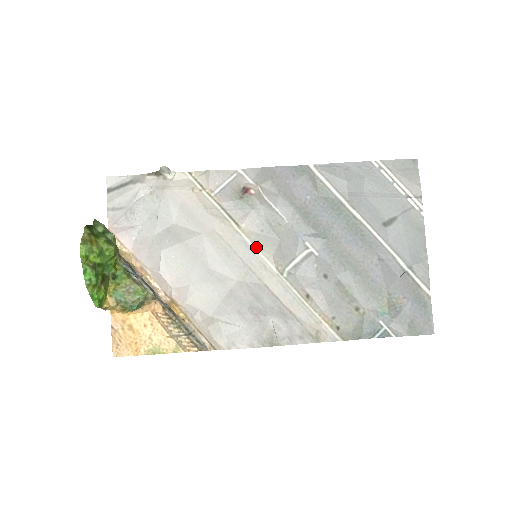
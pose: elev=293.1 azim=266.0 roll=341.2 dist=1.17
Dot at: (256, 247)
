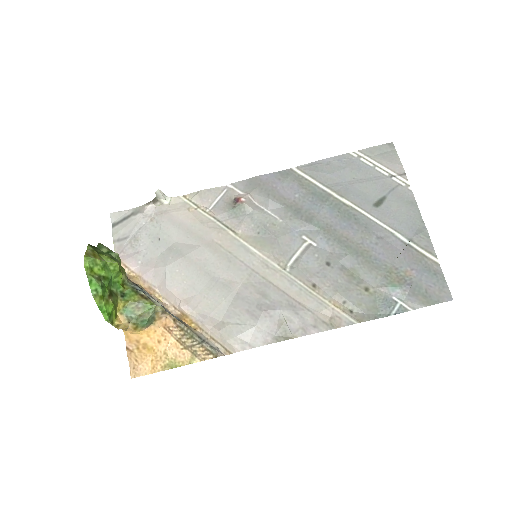
Dot at: (255, 249)
